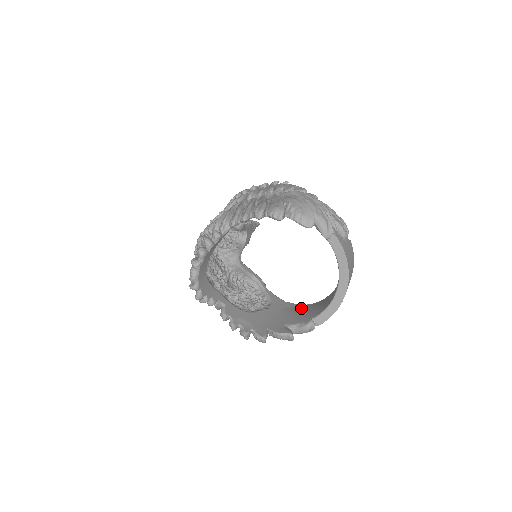
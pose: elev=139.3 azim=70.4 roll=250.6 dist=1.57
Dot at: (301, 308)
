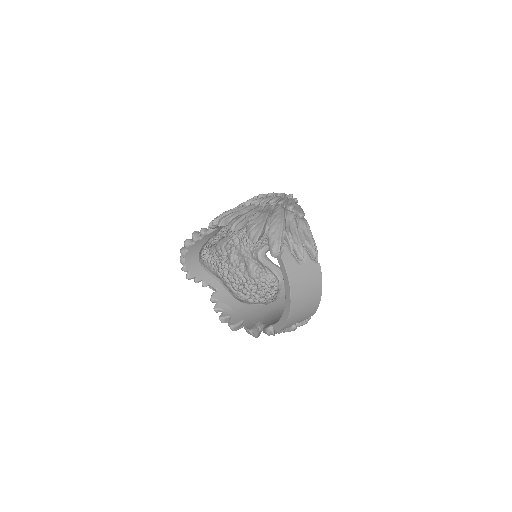
Dot at: occluded
